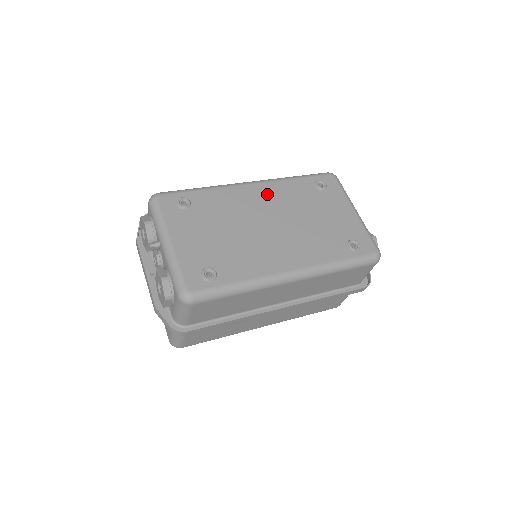
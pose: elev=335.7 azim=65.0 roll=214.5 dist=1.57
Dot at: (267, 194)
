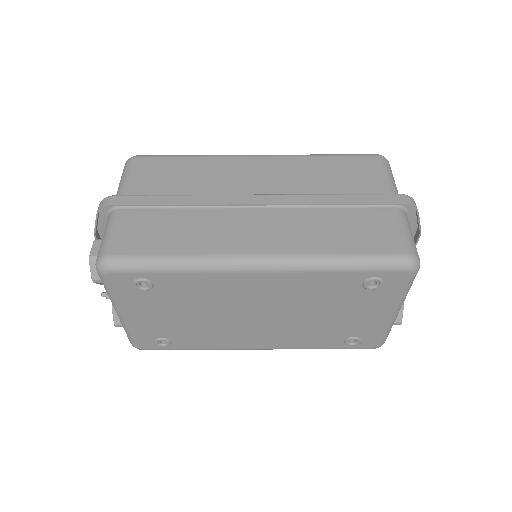
Dot at: (274, 286)
